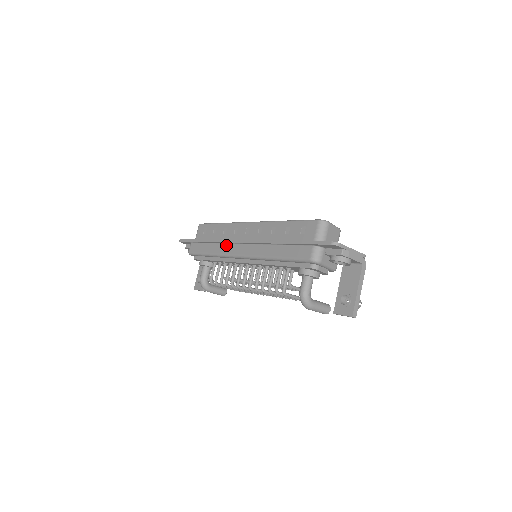
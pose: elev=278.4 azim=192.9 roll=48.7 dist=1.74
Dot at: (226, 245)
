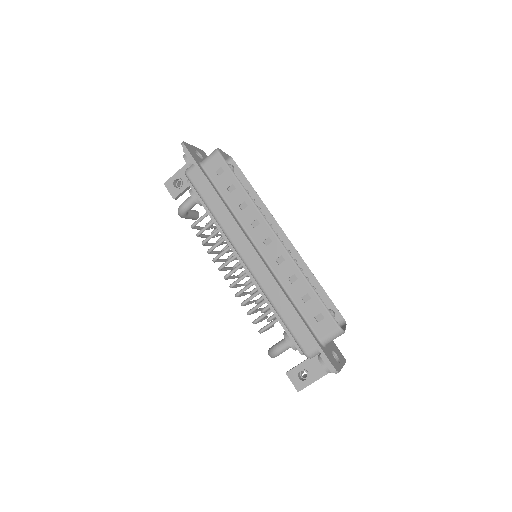
Dot at: (236, 229)
